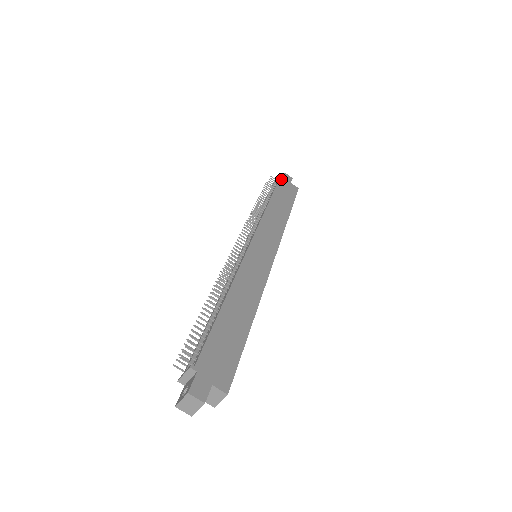
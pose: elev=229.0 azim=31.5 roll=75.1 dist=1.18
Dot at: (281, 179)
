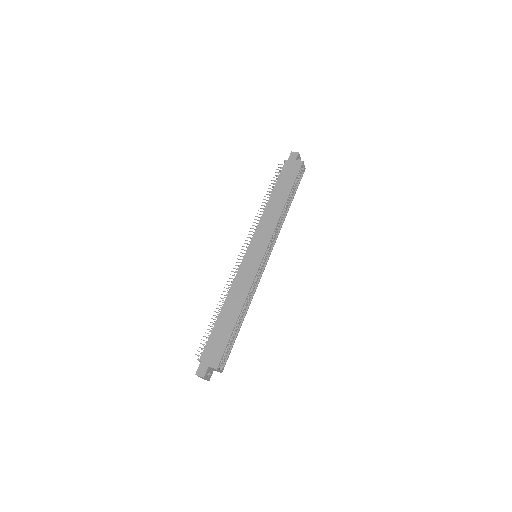
Dot at: (286, 163)
